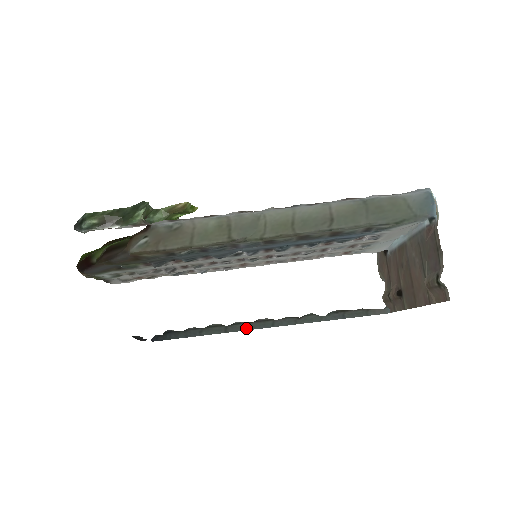
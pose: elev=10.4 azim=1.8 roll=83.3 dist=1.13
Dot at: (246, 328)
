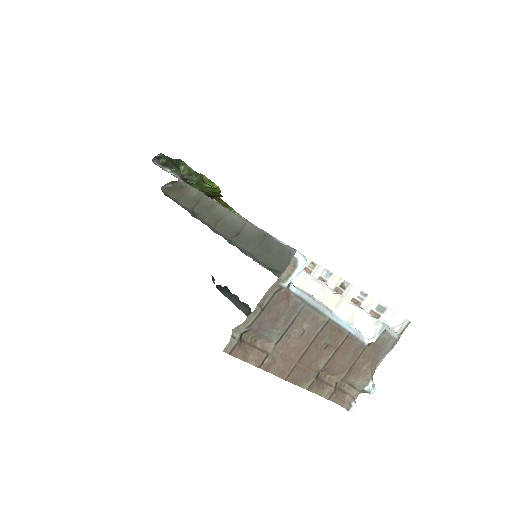
Dot at: occluded
